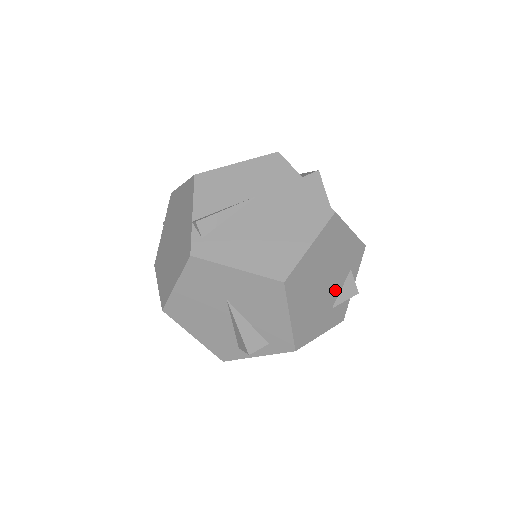
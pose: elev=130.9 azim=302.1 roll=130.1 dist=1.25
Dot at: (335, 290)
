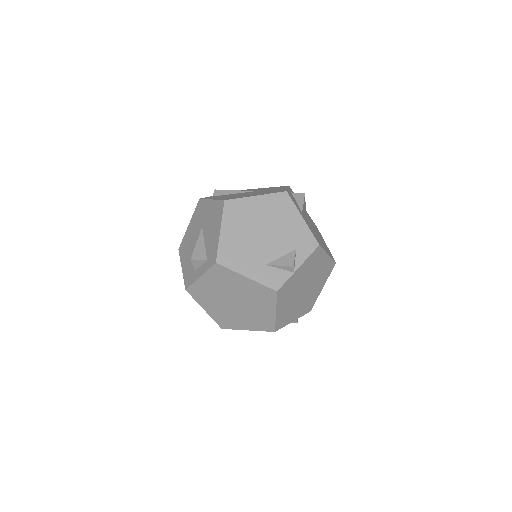
Dot at: (273, 252)
